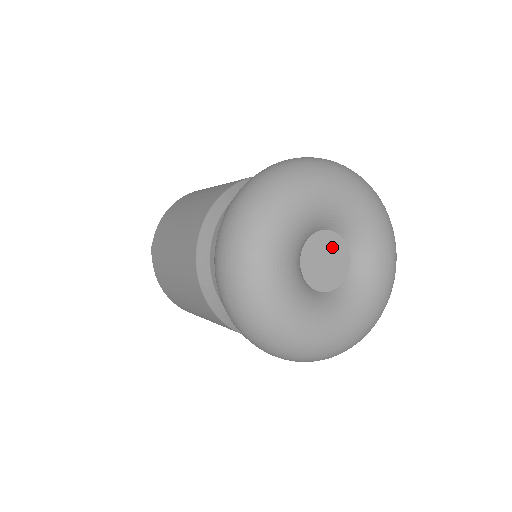
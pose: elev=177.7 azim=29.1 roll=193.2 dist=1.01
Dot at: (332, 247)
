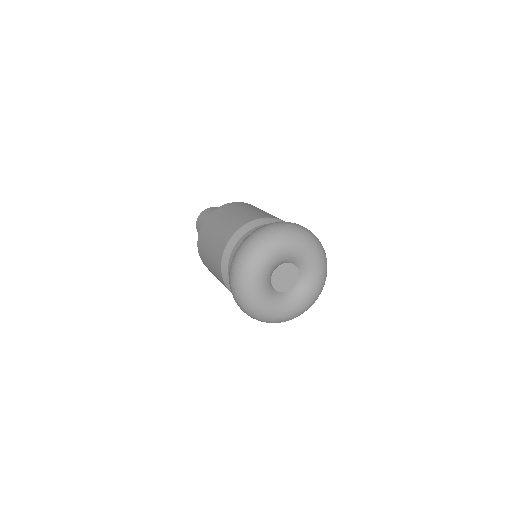
Dot at: (283, 271)
